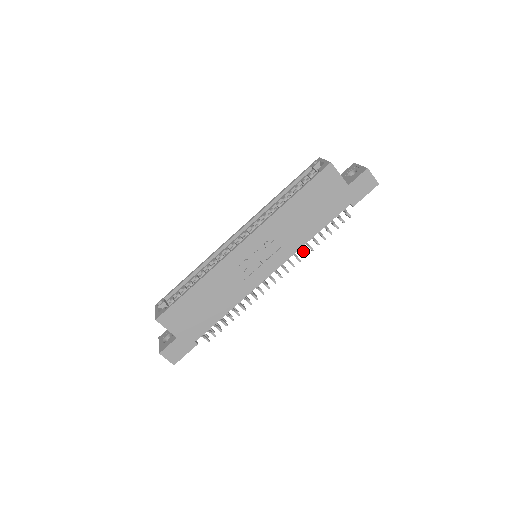
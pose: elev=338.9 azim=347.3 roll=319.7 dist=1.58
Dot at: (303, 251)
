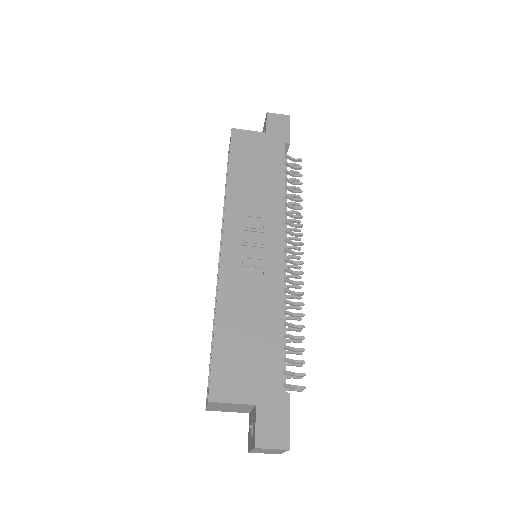
Dot at: (294, 216)
